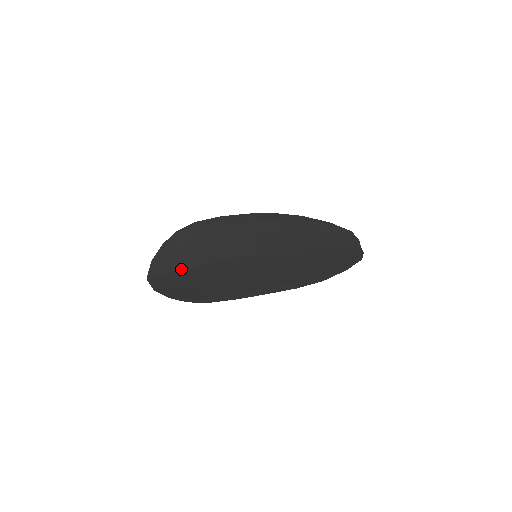
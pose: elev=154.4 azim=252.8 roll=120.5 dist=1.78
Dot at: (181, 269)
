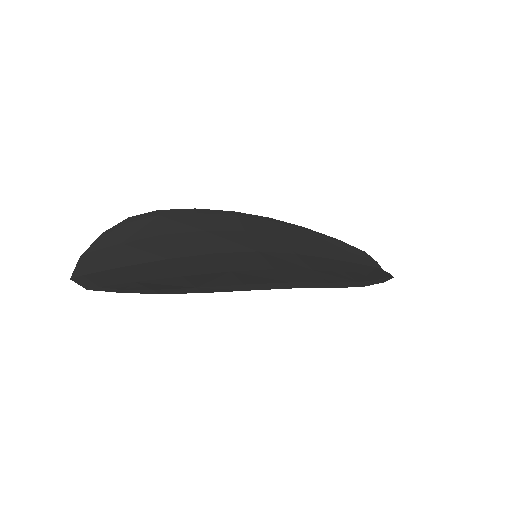
Dot at: (137, 264)
